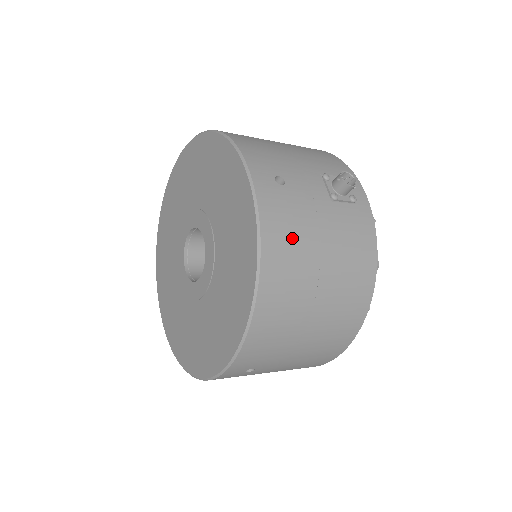
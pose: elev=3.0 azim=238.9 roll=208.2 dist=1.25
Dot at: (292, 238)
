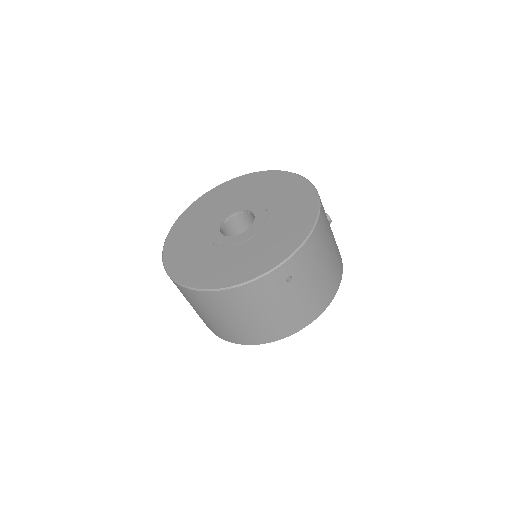
Dot at: occluded
